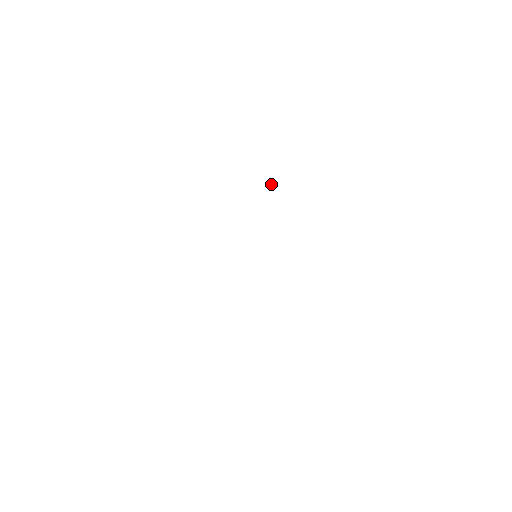
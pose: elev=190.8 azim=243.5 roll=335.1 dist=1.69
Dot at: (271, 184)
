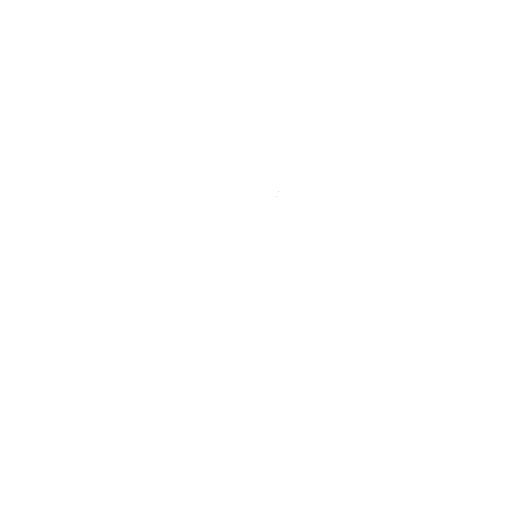
Dot at: (278, 191)
